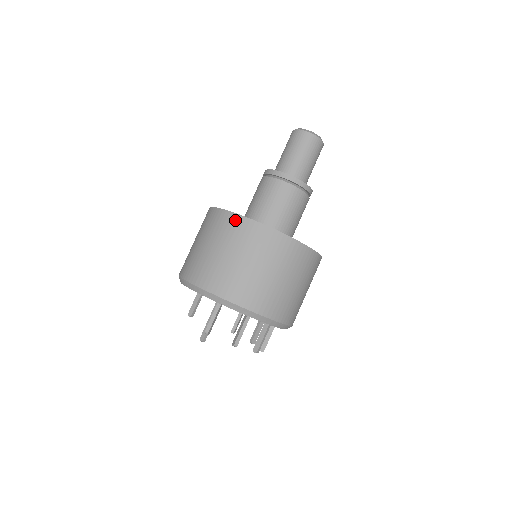
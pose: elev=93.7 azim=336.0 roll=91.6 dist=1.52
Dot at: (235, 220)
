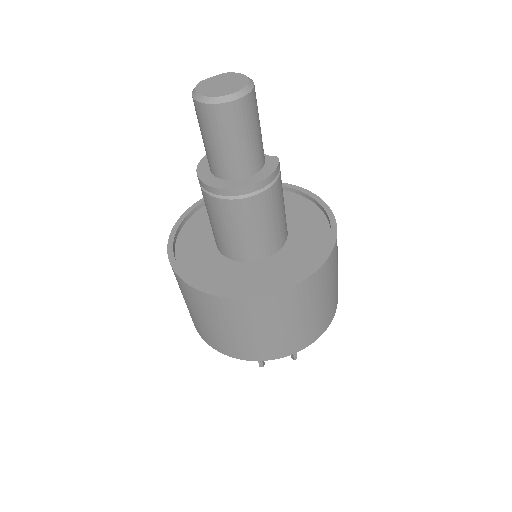
Dot at: (177, 279)
